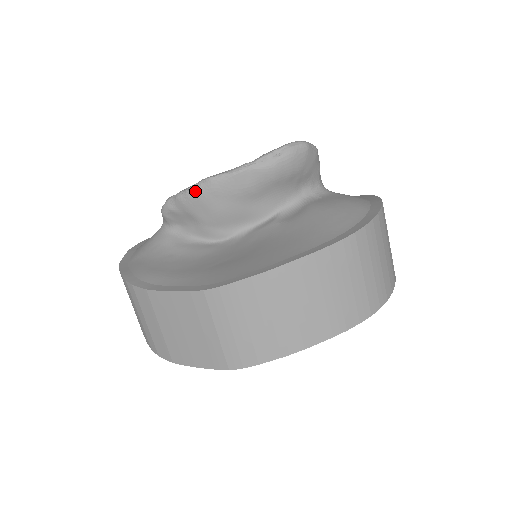
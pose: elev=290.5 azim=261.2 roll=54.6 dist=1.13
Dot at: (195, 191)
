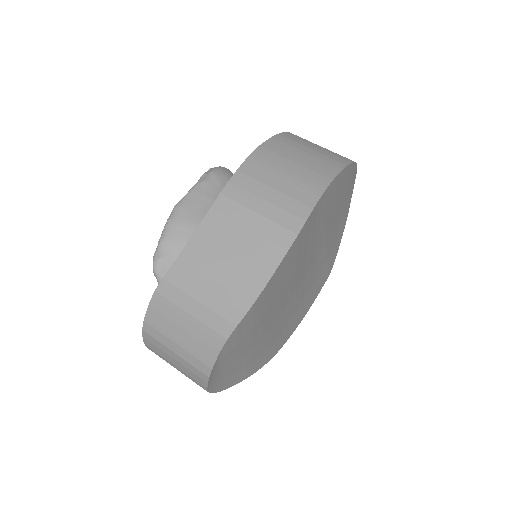
Dot at: (170, 222)
